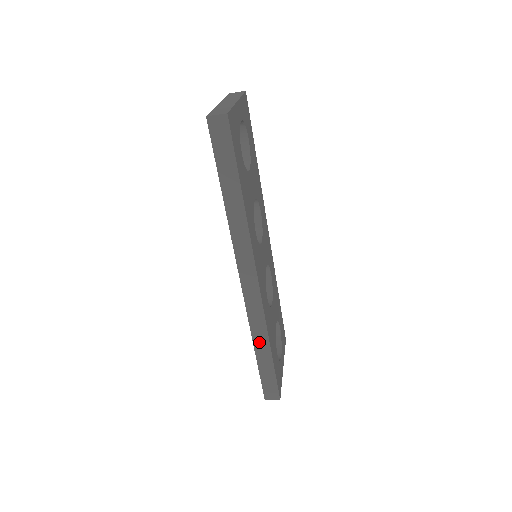
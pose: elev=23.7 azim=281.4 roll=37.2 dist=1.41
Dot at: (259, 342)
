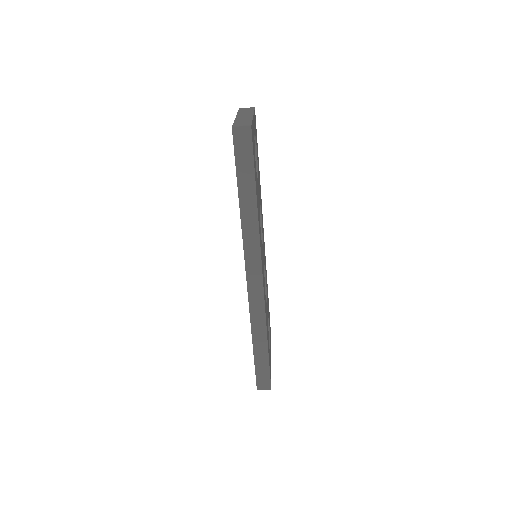
Dot at: (257, 334)
